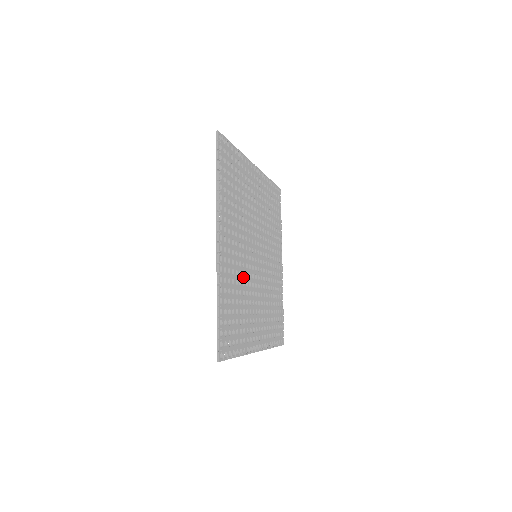
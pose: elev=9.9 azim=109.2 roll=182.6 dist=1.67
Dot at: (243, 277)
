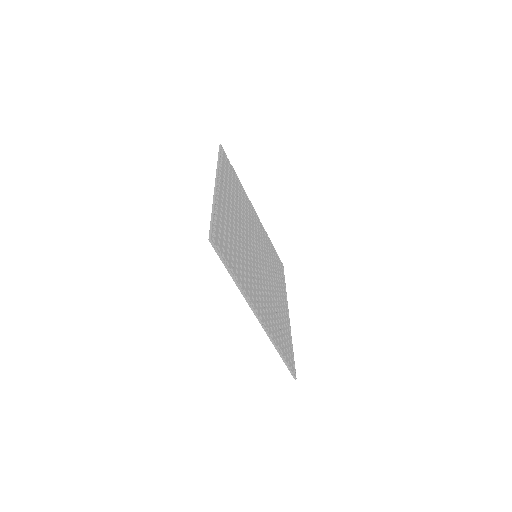
Dot at: (241, 241)
